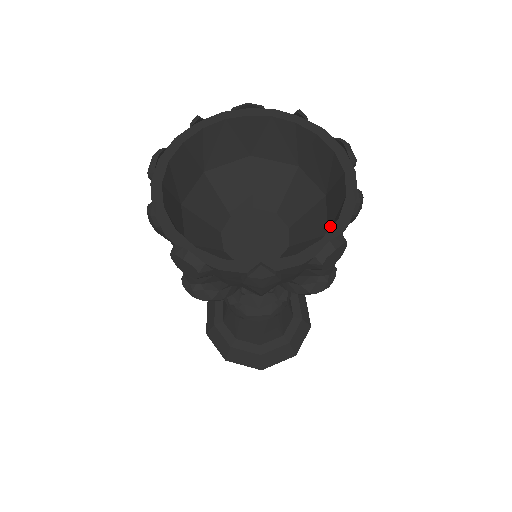
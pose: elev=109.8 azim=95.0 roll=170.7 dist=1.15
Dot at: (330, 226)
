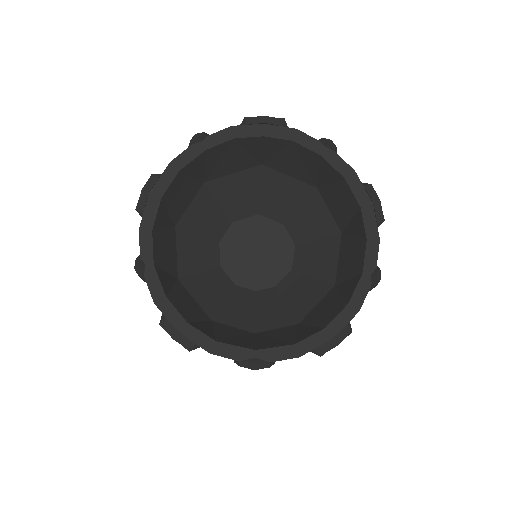
Dot at: (339, 280)
